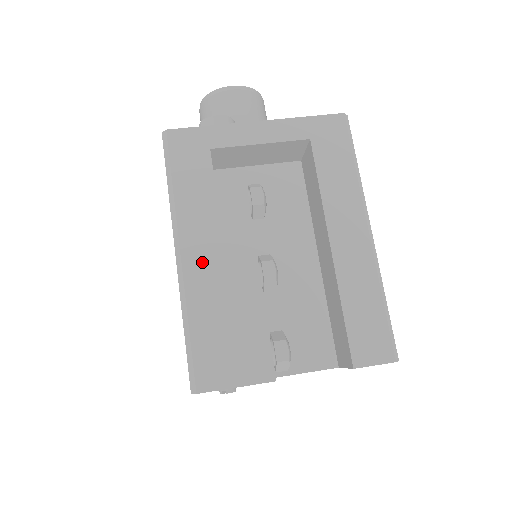
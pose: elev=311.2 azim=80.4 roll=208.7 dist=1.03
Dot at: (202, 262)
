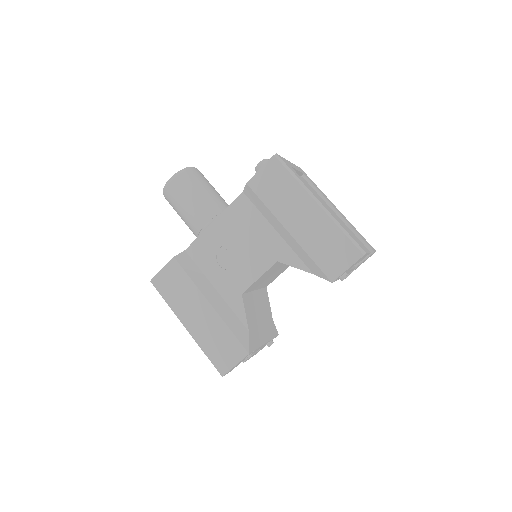
Dot at: (326, 207)
